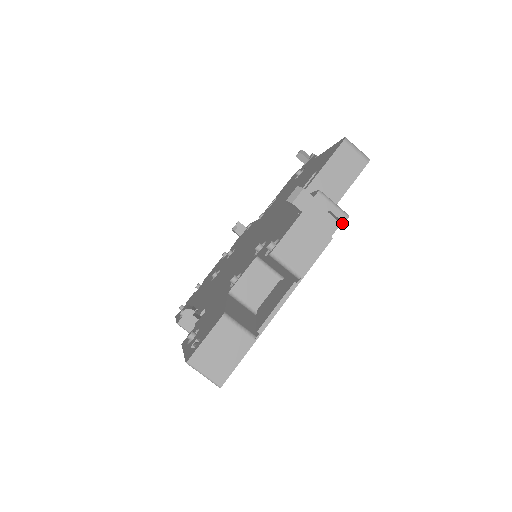
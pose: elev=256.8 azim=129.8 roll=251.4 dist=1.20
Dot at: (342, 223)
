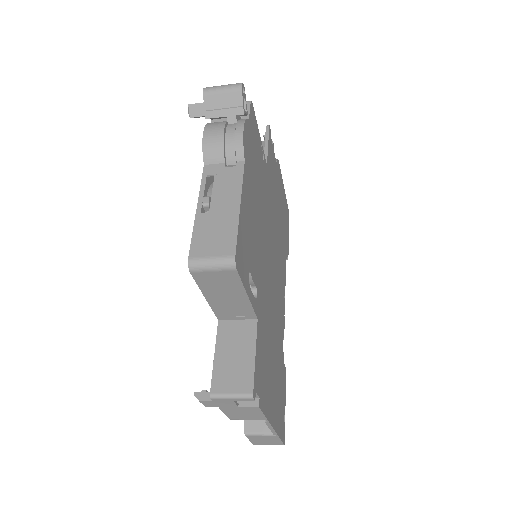
Dot at: occluded
